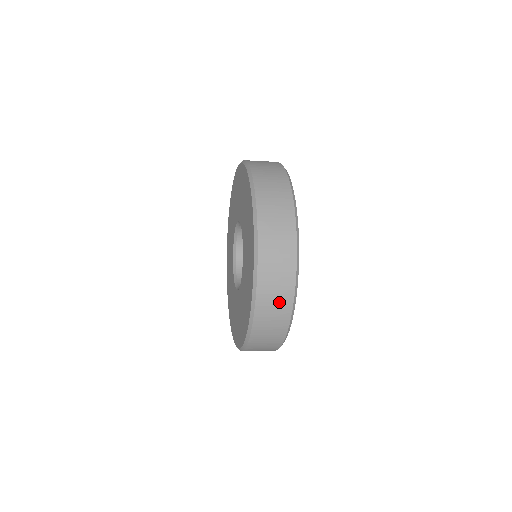
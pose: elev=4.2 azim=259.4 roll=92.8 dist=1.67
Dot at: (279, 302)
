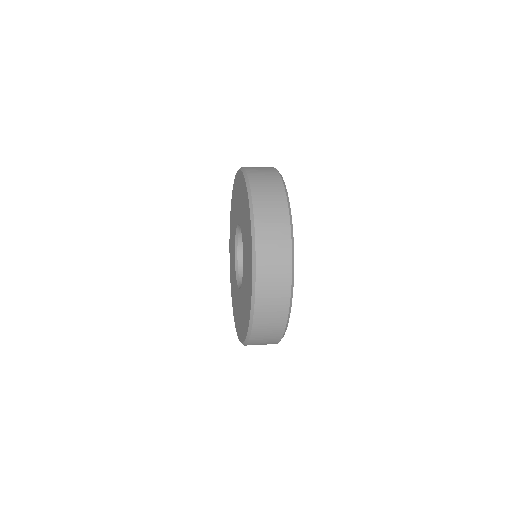
Dot at: (276, 219)
